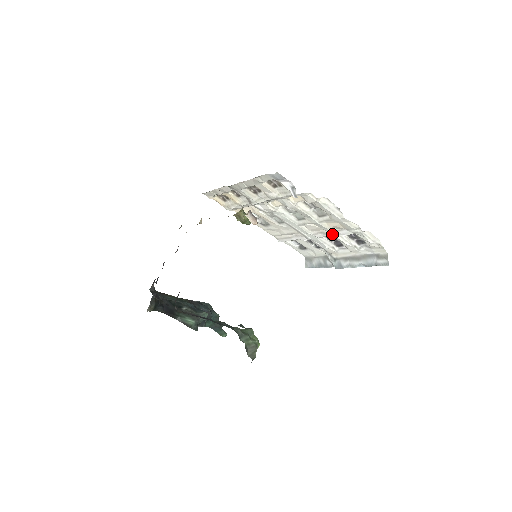
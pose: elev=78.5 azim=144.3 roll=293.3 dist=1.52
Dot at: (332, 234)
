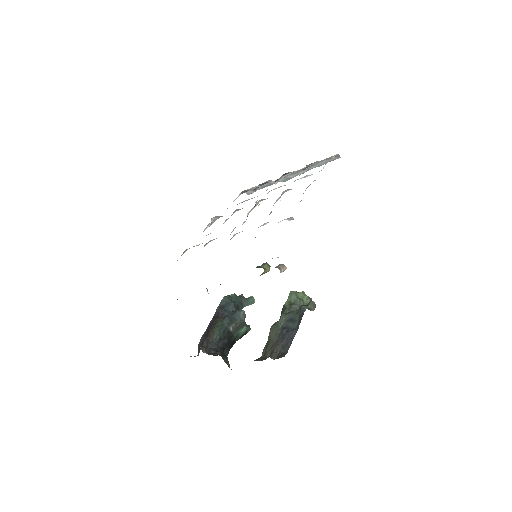
Dot at: occluded
